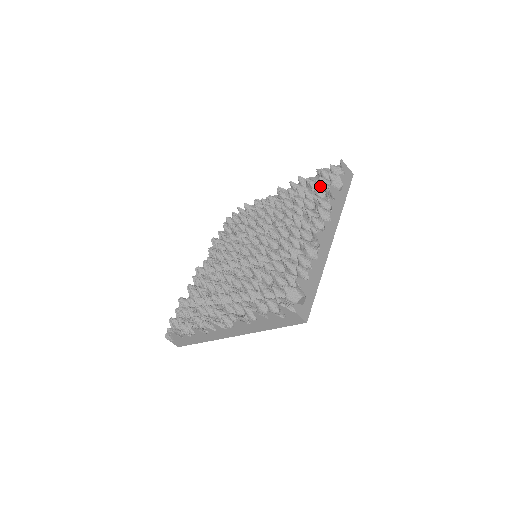
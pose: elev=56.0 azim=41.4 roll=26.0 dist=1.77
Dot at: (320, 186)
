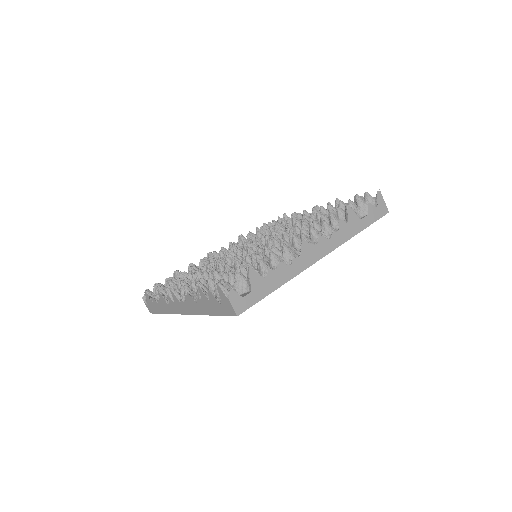
Dot at: occluded
